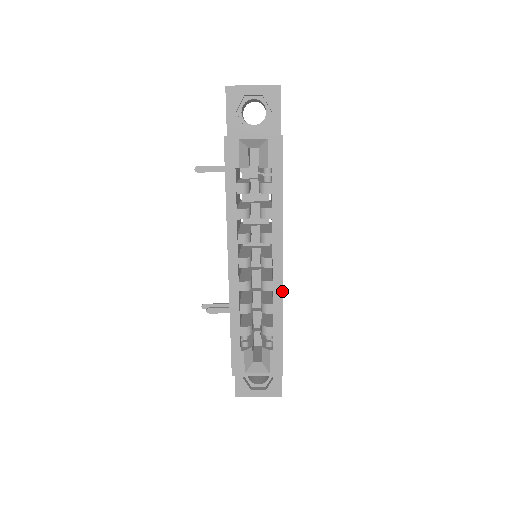
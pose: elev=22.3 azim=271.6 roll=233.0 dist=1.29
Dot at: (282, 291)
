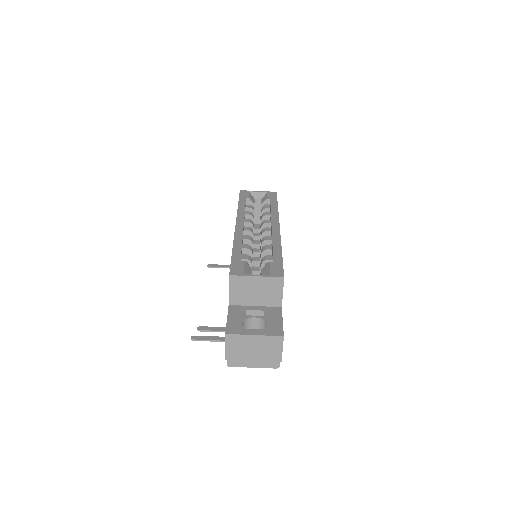
Dot at: (280, 236)
